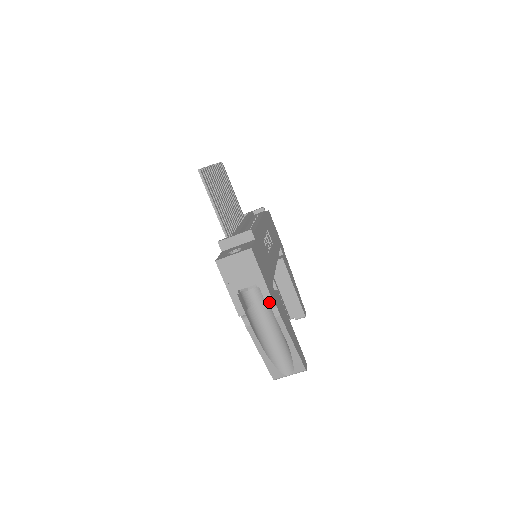
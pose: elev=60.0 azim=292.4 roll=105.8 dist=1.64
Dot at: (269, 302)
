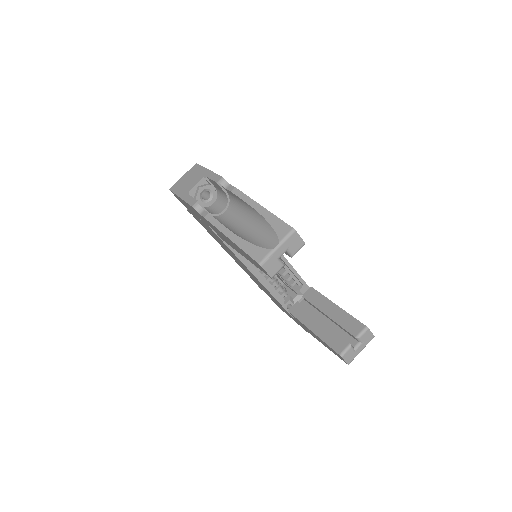
Dot at: (217, 179)
